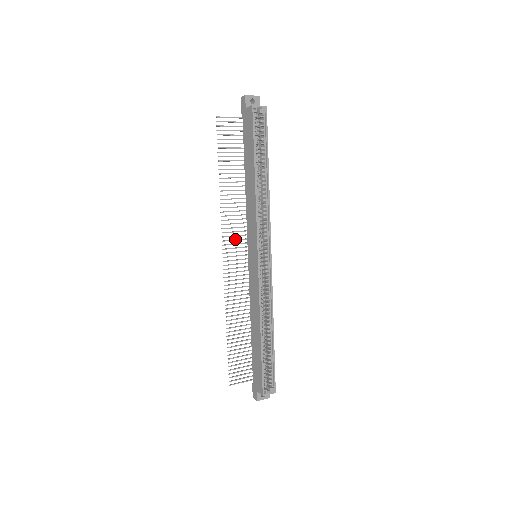
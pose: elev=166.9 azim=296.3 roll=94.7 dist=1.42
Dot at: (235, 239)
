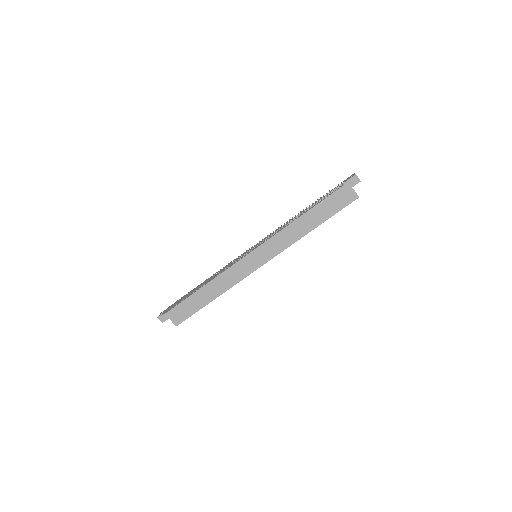
Dot at: occluded
